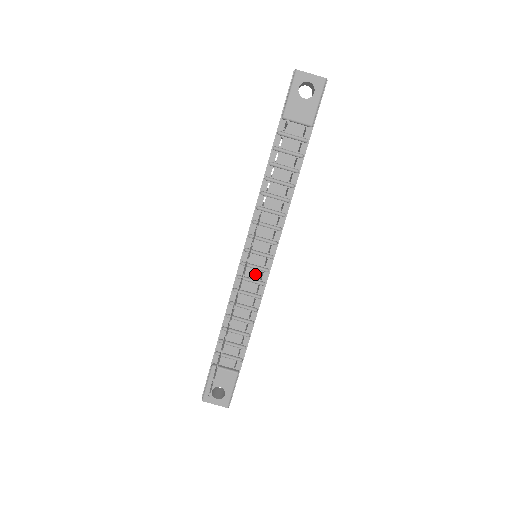
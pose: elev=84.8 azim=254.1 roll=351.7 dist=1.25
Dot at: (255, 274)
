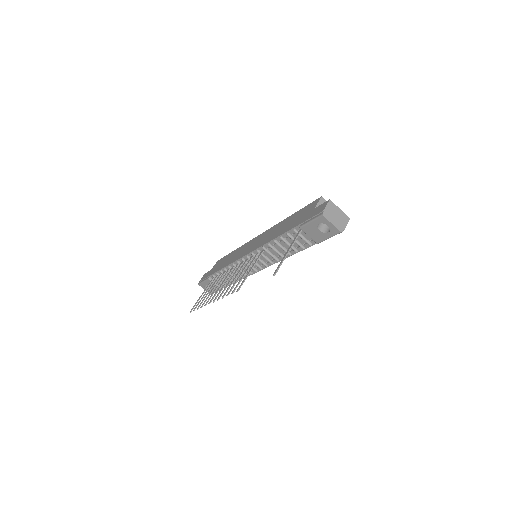
Dot at: occluded
